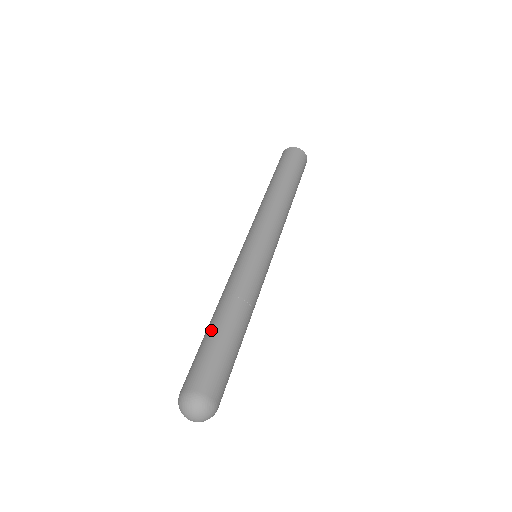
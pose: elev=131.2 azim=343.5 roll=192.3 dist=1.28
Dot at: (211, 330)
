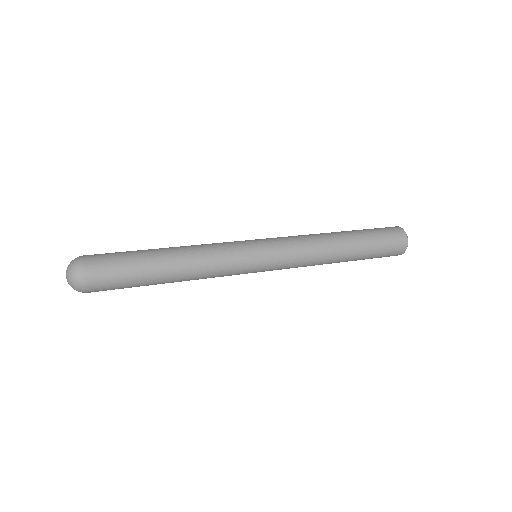
Dot at: occluded
